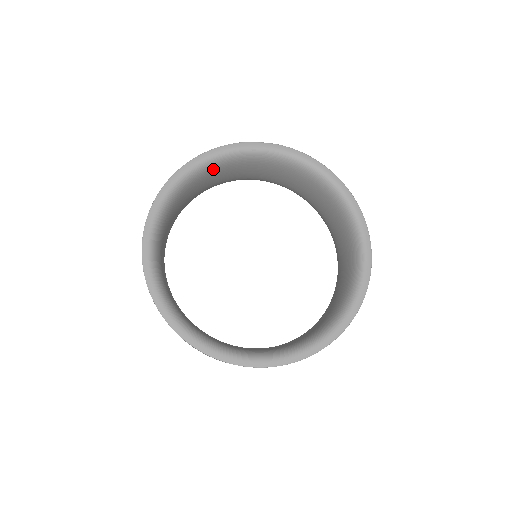
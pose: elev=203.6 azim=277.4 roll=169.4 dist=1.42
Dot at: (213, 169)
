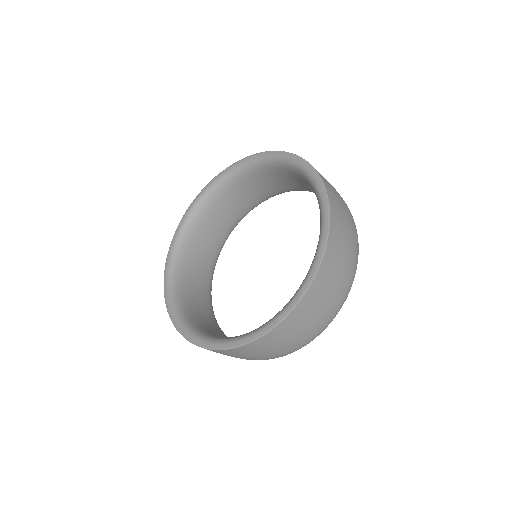
Dot at: (204, 211)
